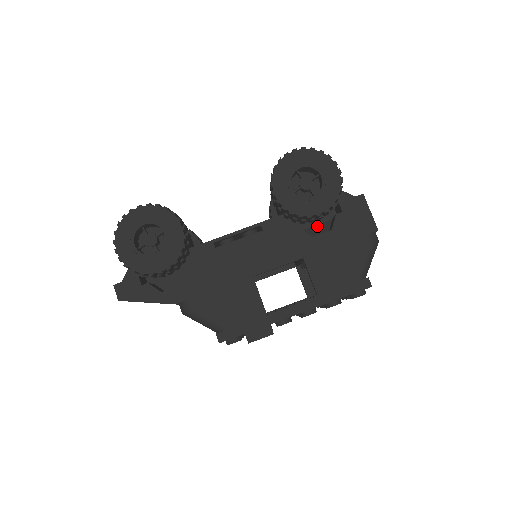
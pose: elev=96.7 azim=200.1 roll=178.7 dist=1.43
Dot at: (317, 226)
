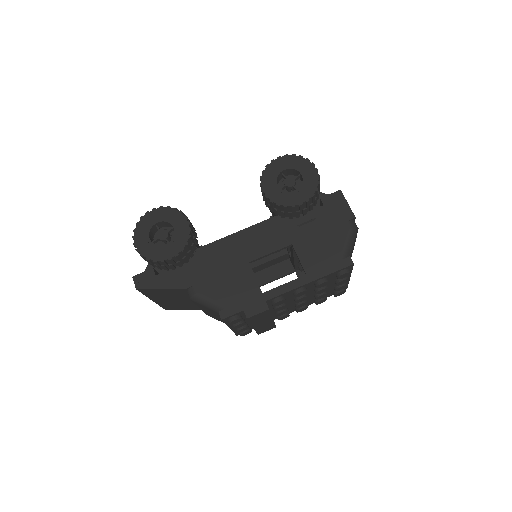
Dot at: (305, 223)
